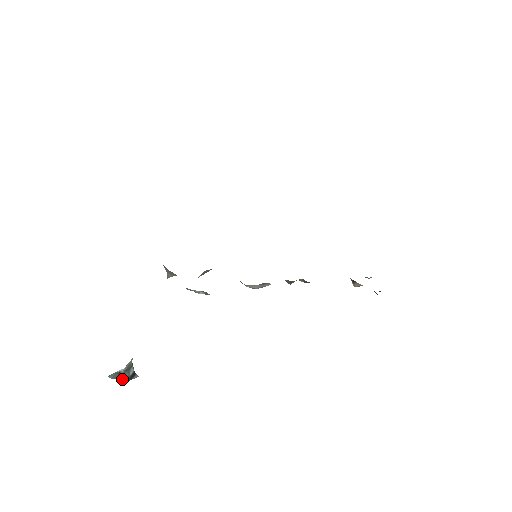
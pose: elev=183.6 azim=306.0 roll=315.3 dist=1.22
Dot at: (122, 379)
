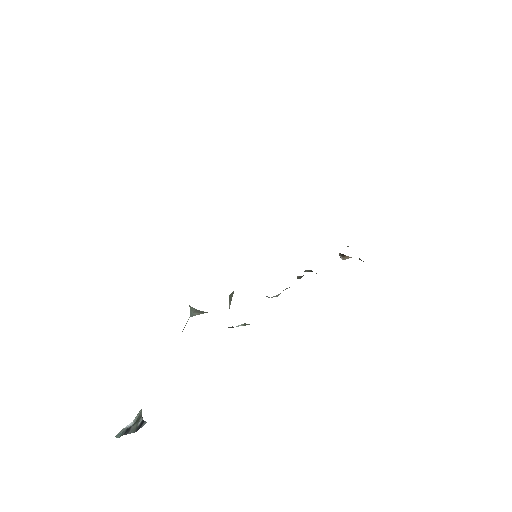
Dot at: (129, 433)
